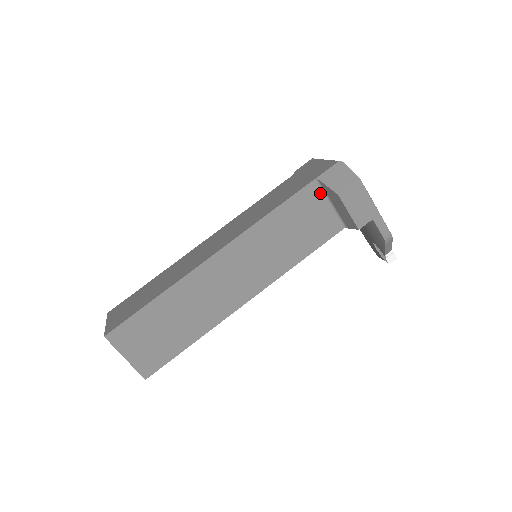
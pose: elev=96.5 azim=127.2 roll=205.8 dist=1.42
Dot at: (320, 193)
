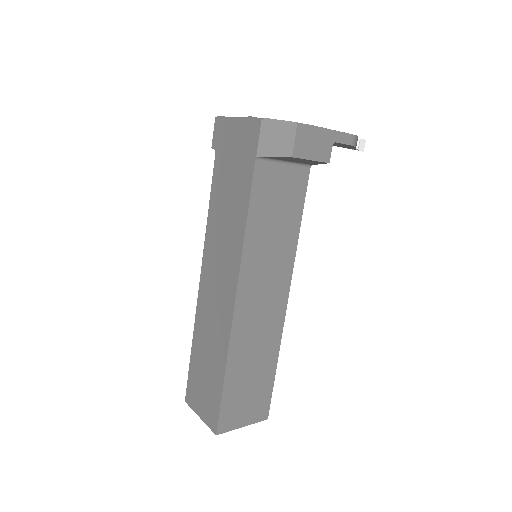
Dot at: (269, 164)
